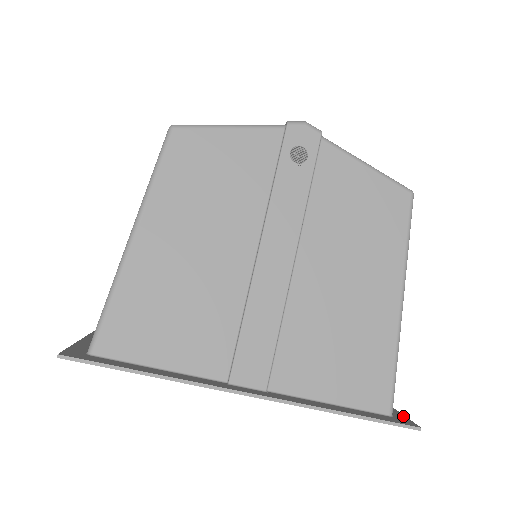
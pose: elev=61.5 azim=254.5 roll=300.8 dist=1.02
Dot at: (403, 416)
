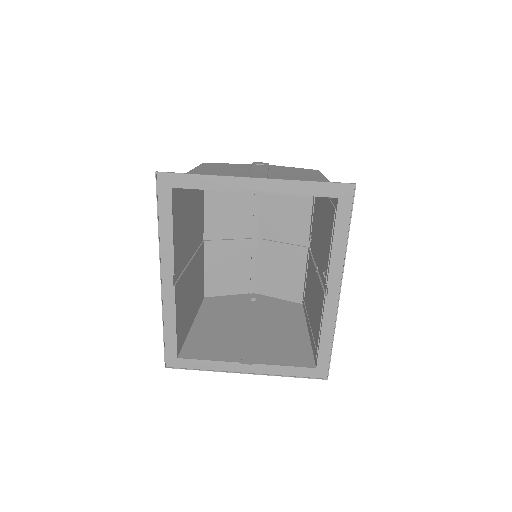
Dot at: (351, 201)
